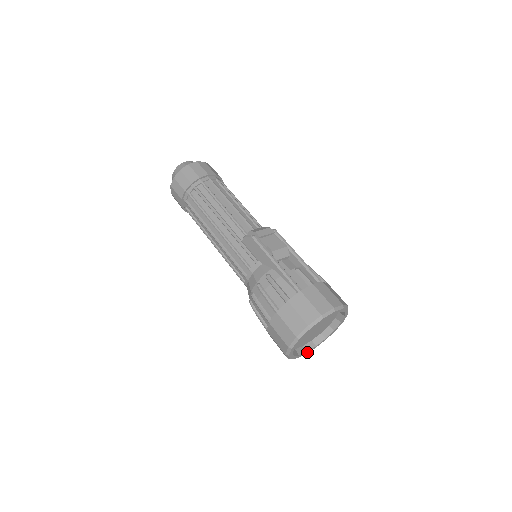
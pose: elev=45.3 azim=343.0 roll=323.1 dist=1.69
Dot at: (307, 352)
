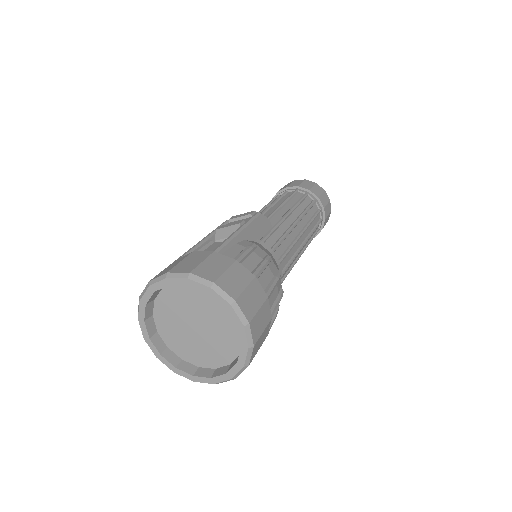
Dot at: (215, 380)
